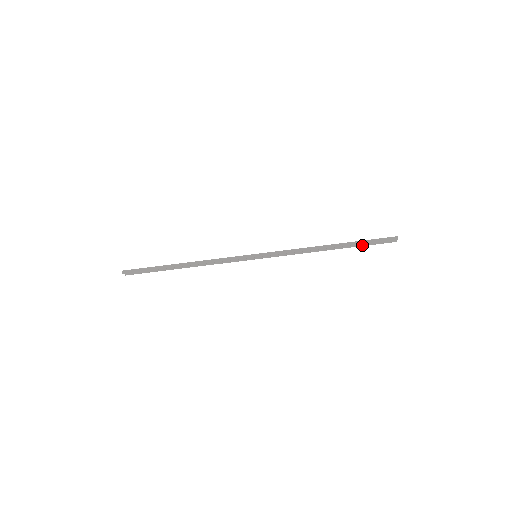
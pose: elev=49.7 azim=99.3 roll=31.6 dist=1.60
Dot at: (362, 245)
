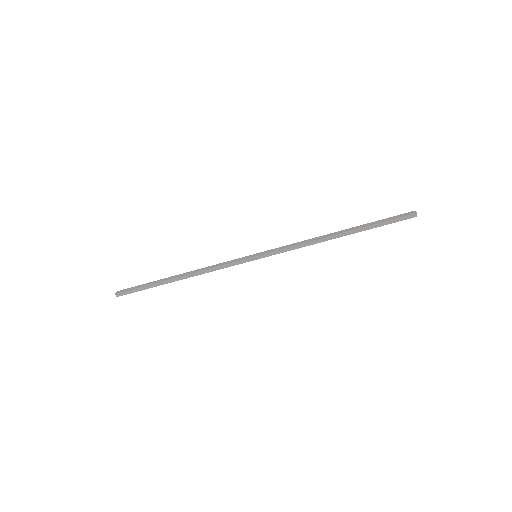
Dot at: occluded
